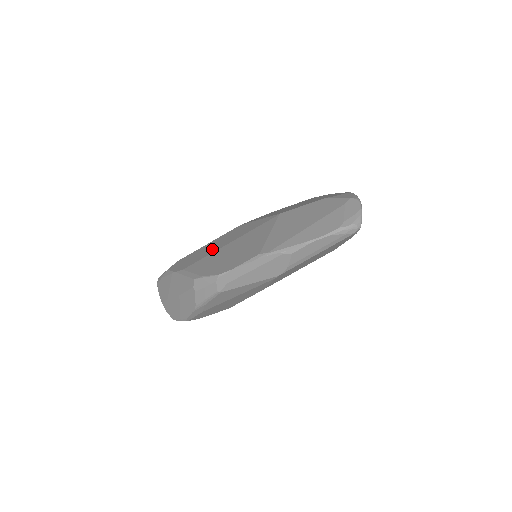
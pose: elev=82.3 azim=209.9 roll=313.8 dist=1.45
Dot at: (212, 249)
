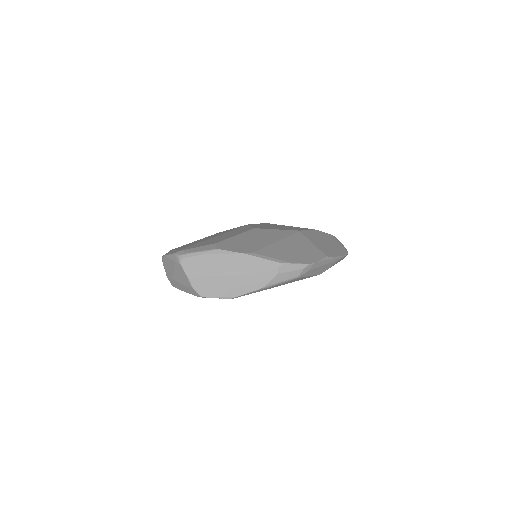
Dot at: (261, 242)
